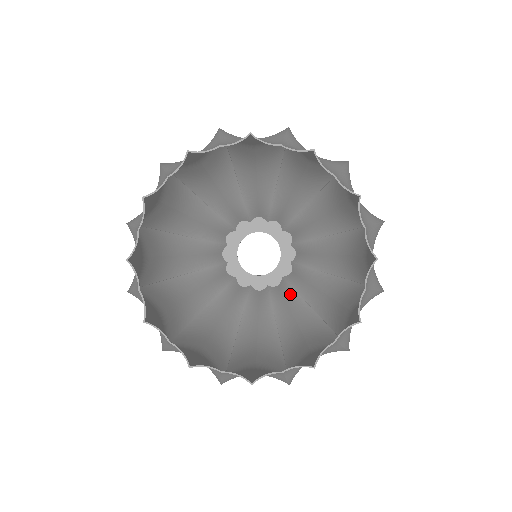
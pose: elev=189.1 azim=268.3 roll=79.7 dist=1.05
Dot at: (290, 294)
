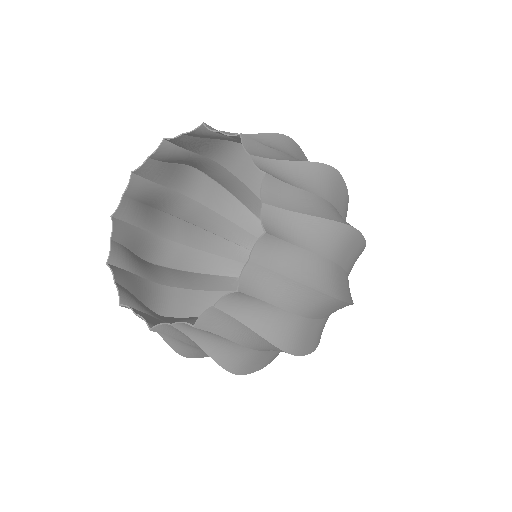
Dot at: occluded
